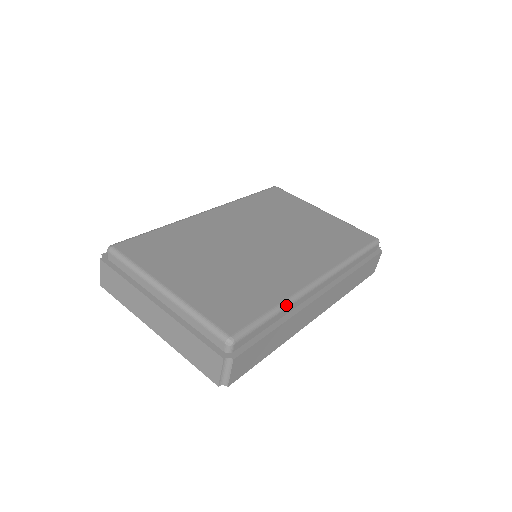
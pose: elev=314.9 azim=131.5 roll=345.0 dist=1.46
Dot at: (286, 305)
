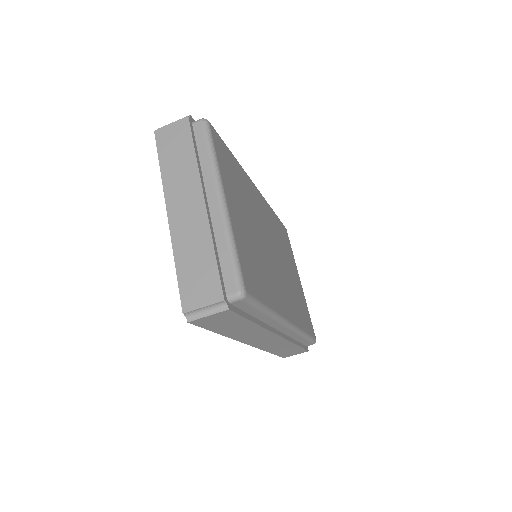
Dot at: (272, 315)
